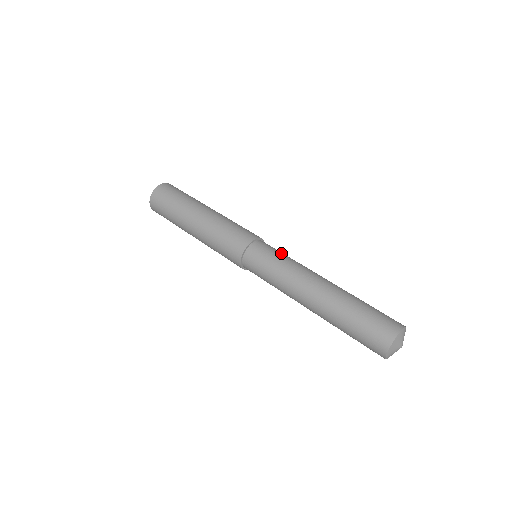
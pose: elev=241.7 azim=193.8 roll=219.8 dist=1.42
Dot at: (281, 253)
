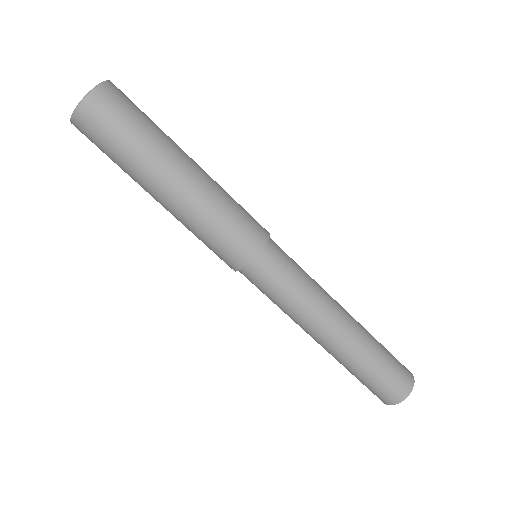
Dot at: occluded
